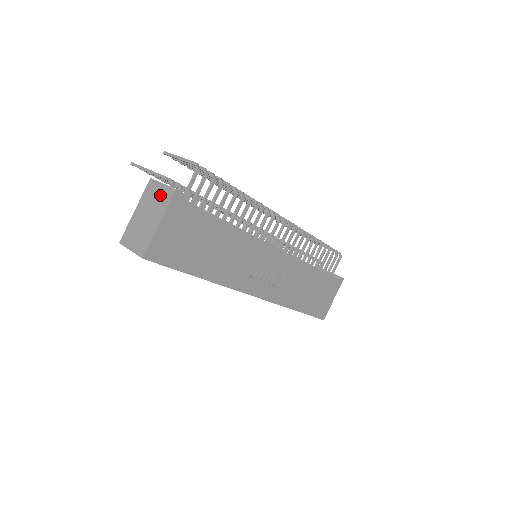
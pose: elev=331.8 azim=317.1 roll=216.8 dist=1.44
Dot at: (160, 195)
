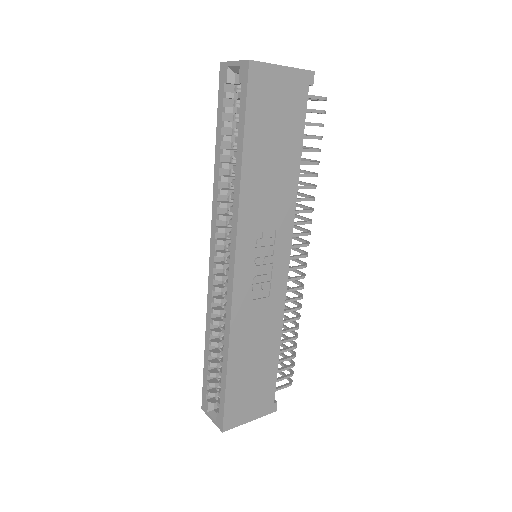
Dot at: occluded
